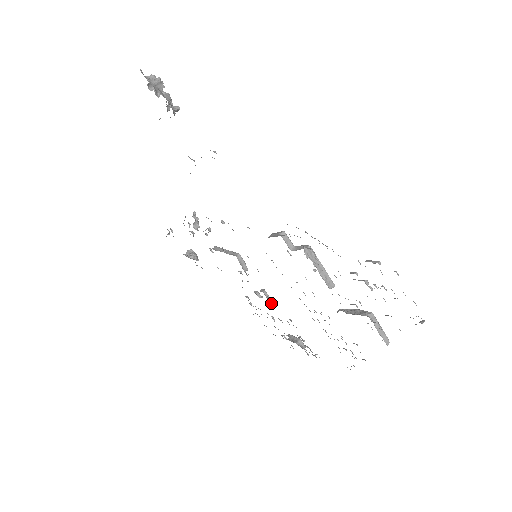
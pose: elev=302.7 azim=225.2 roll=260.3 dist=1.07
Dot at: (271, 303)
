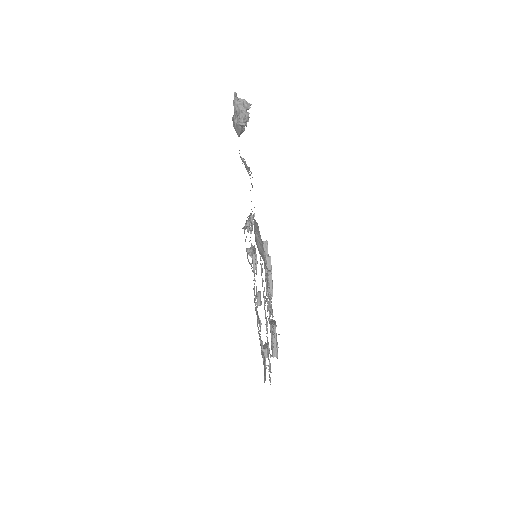
Dot at: (258, 304)
